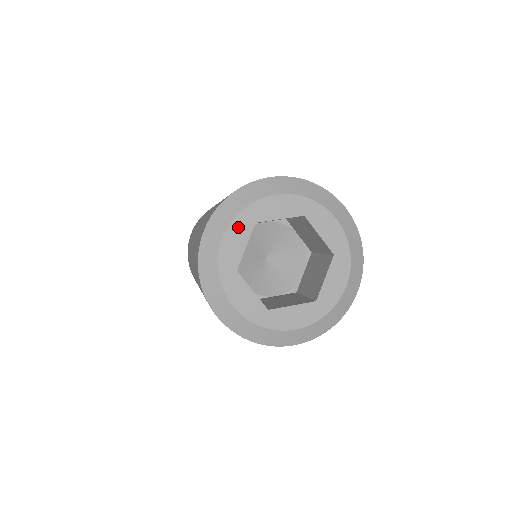
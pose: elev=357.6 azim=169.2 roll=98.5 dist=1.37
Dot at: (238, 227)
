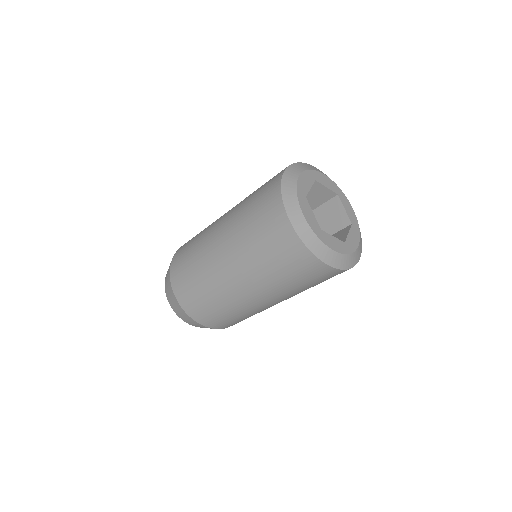
Dot at: (303, 204)
